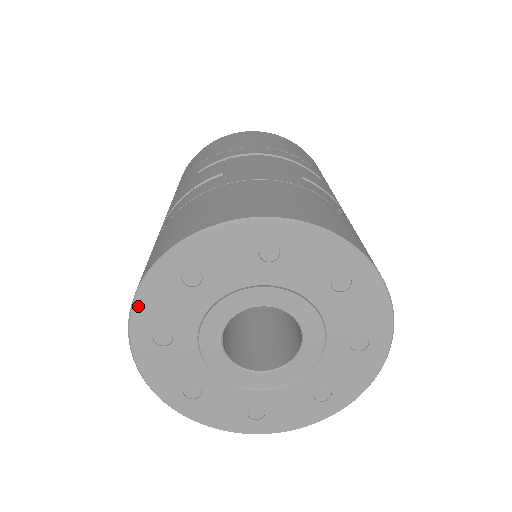
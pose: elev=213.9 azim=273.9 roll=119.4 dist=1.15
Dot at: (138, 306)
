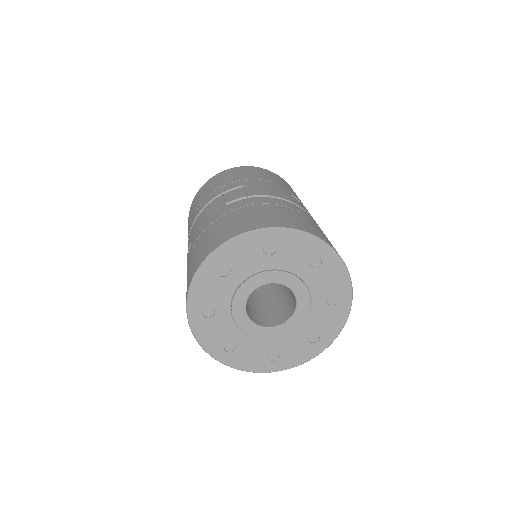
Dot at: (204, 345)
